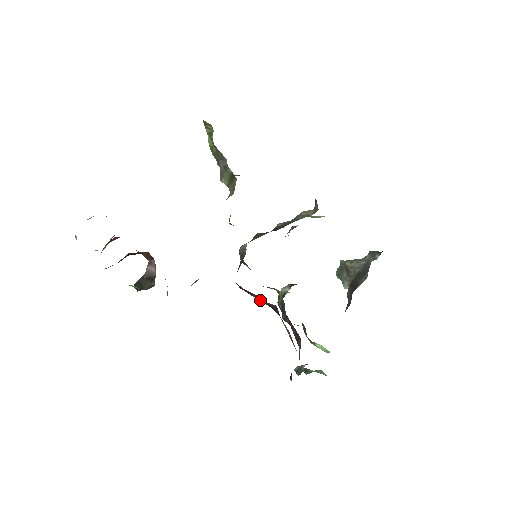
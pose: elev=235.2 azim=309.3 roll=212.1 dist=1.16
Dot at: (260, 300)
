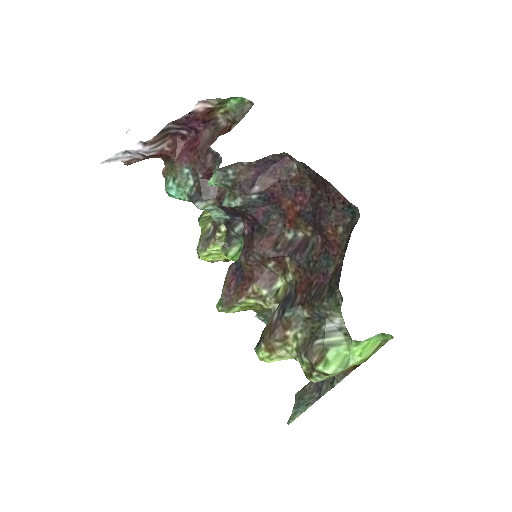
Dot at: (280, 246)
